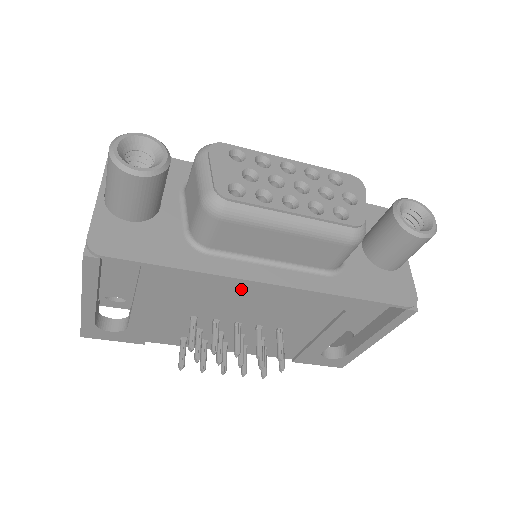
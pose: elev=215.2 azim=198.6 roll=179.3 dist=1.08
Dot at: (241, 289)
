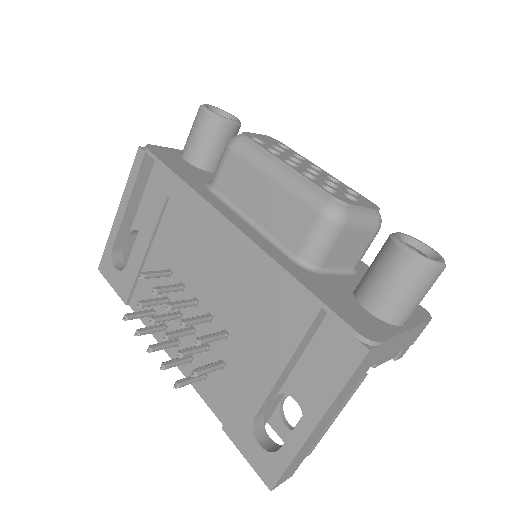
Dot at: (211, 225)
